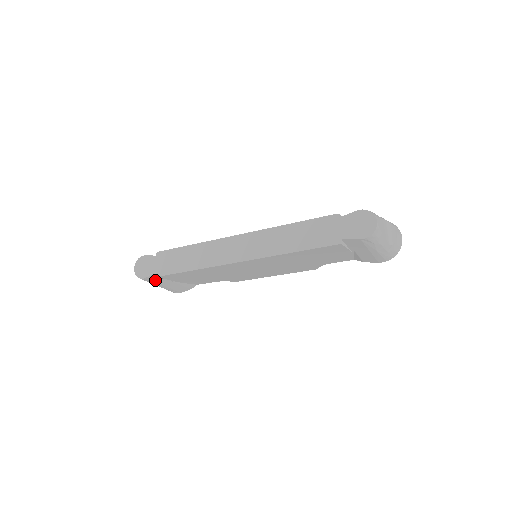
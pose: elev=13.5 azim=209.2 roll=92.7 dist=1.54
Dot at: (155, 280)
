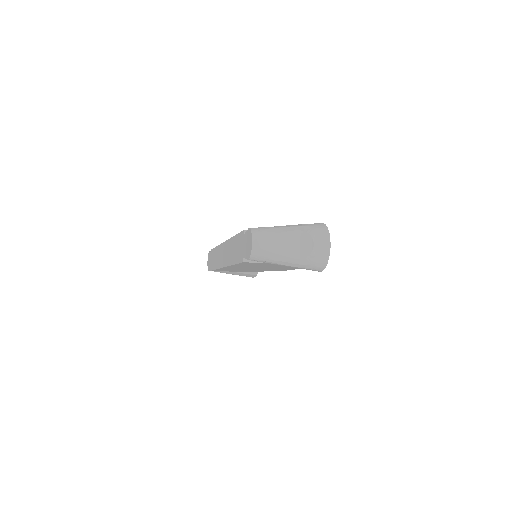
Dot at: (219, 271)
